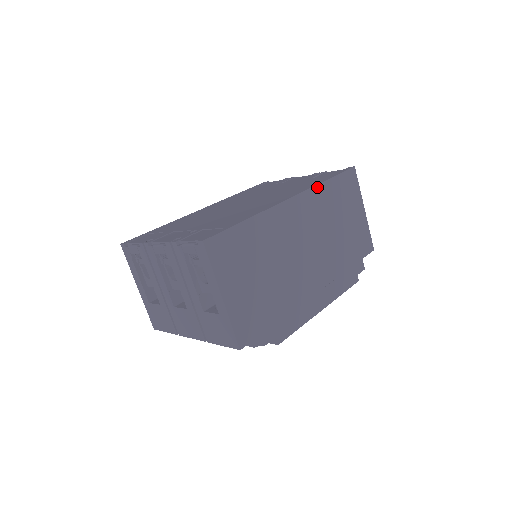
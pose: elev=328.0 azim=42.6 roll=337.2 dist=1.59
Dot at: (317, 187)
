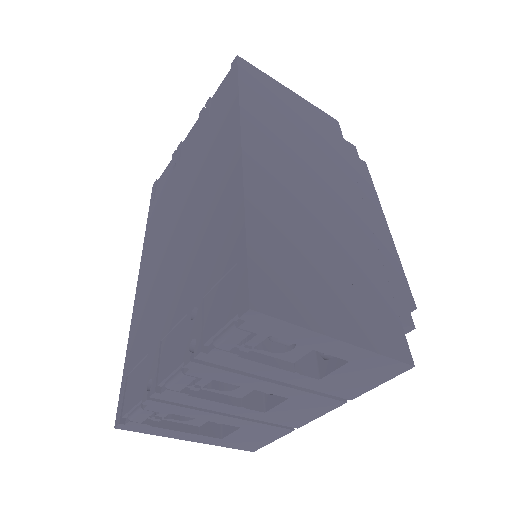
Dot at: (242, 109)
